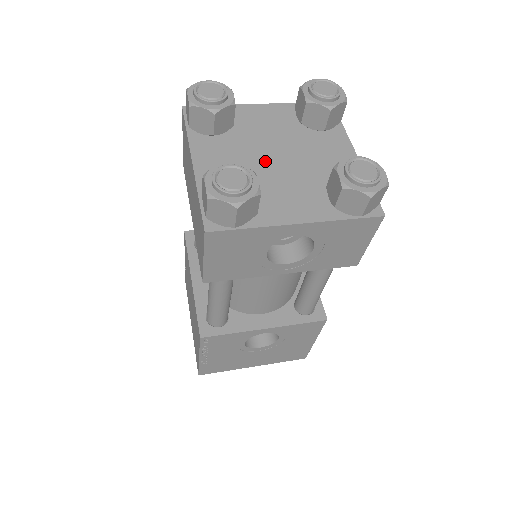
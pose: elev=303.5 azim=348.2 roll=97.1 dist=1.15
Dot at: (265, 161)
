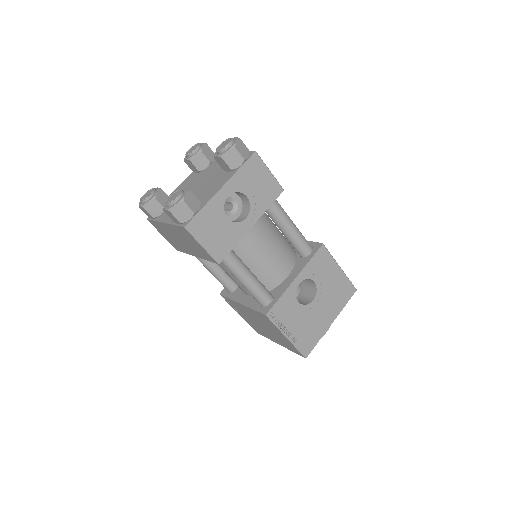
Dot at: (193, 193)
